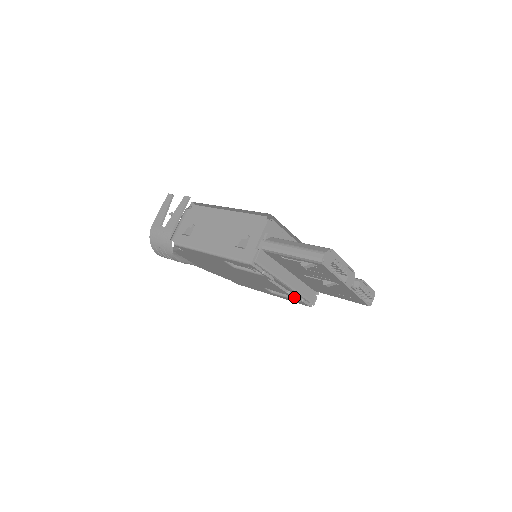
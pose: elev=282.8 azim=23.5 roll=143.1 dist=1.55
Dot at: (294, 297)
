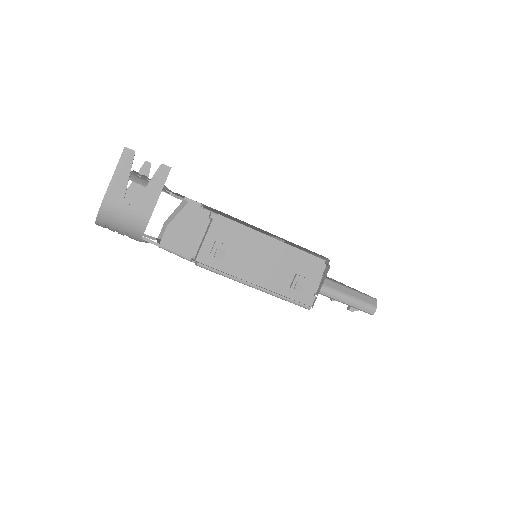
Dot at: occluded
